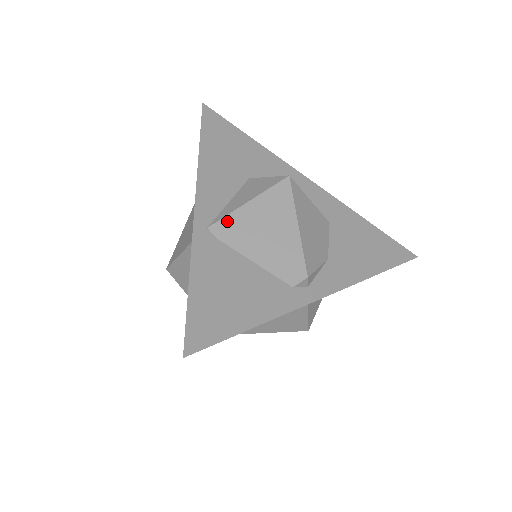
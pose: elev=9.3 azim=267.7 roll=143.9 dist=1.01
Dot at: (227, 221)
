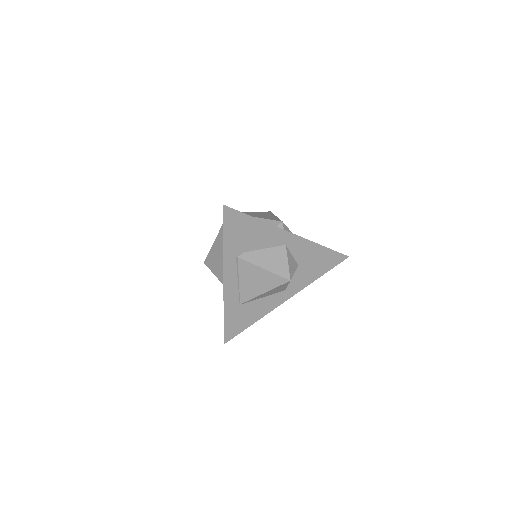
Dot at: occluded
